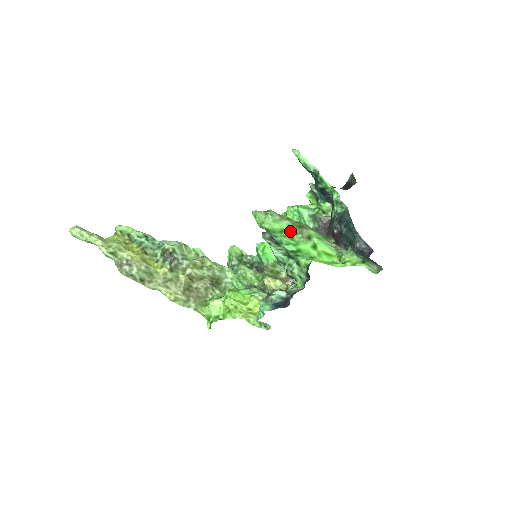
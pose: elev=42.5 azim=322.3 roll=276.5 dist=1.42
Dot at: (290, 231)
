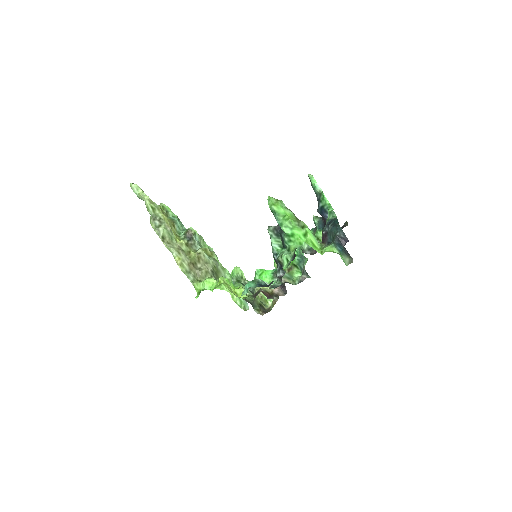
Dot at: (291, 218)
